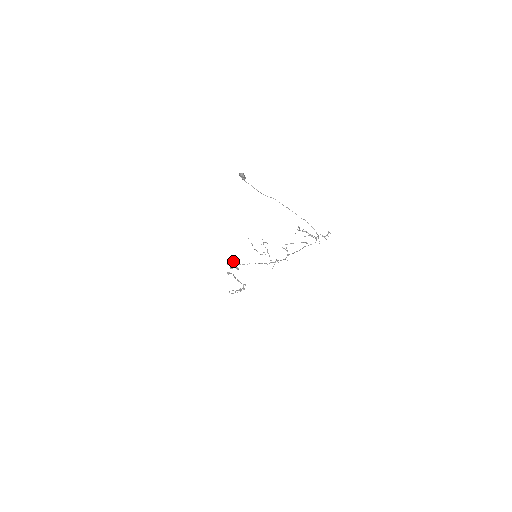
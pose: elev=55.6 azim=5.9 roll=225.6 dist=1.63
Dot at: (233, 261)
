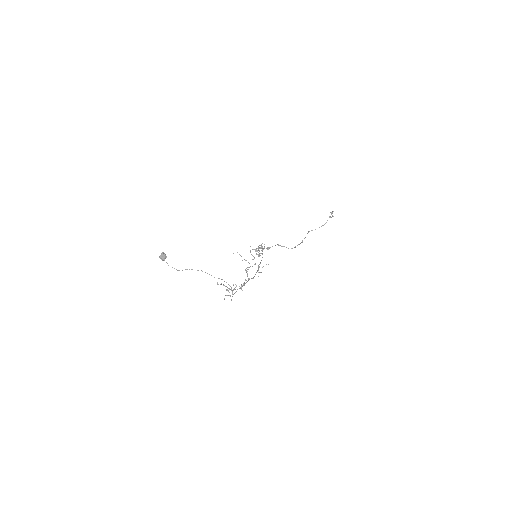
Dot at: (255, 250)
